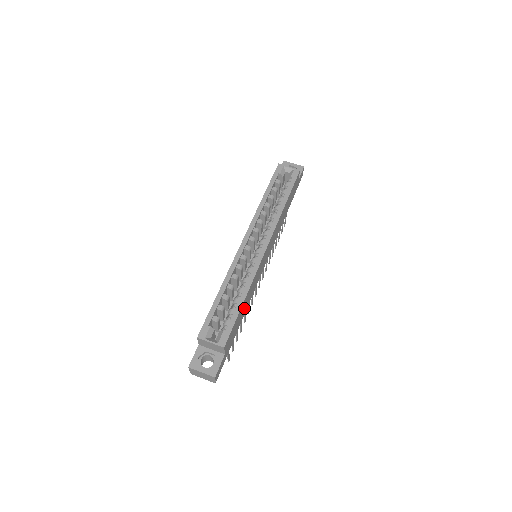
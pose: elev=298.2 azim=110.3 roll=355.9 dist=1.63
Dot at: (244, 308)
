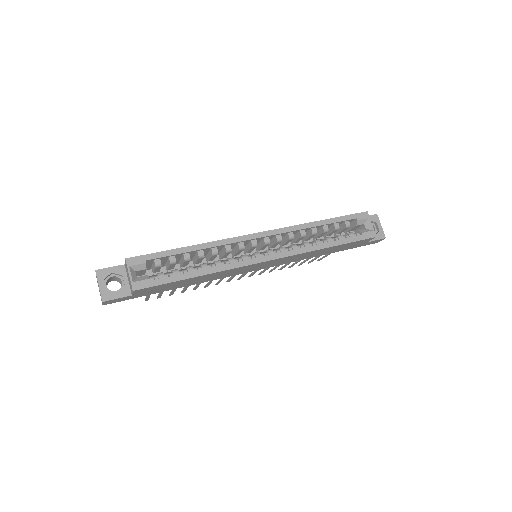
Dot at: (192, 281)
